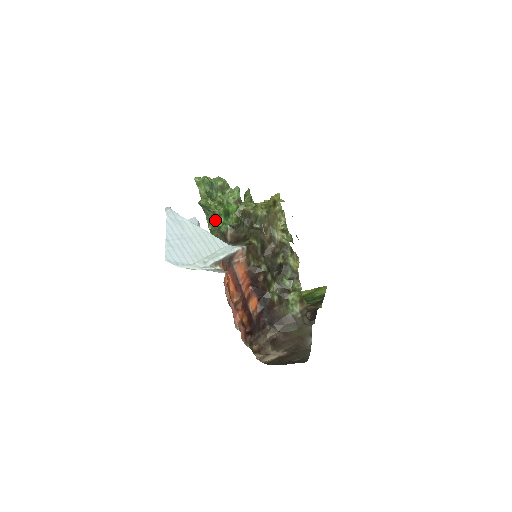
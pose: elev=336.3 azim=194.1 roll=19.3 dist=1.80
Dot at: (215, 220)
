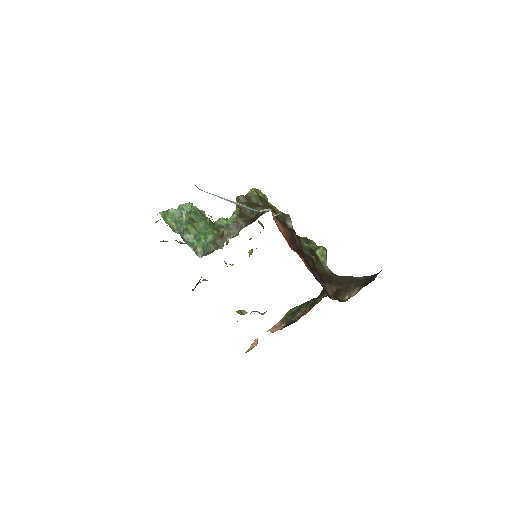
Dot at: (206, 233)
